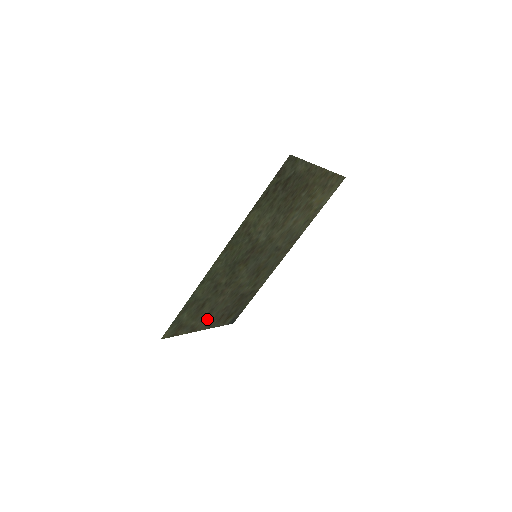
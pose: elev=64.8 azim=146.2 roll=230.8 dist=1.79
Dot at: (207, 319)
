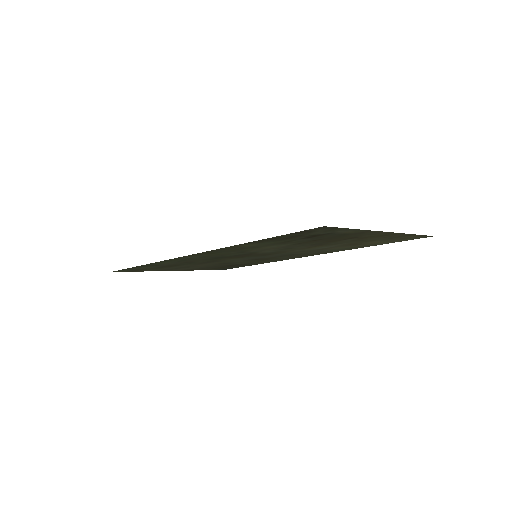
Dot at: (181, 268)
